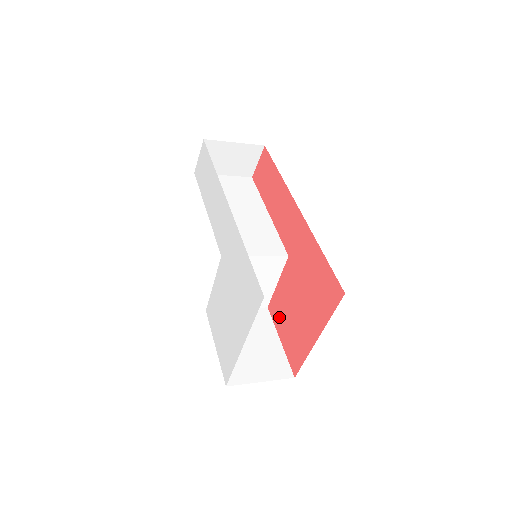
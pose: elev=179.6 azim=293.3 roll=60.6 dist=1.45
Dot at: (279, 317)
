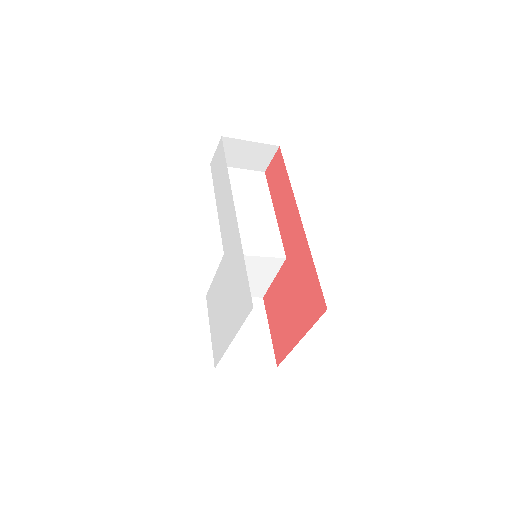
Dot at: (271, 310)
